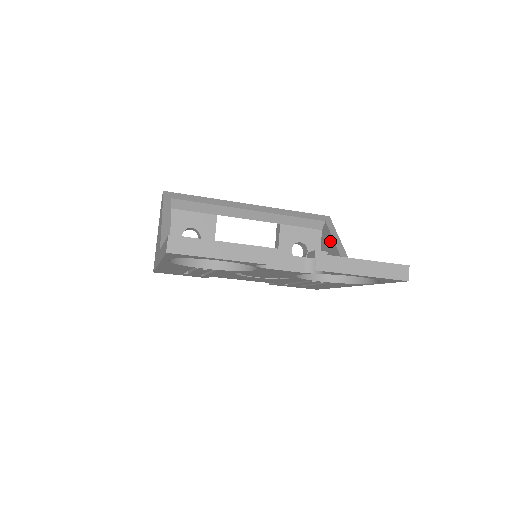
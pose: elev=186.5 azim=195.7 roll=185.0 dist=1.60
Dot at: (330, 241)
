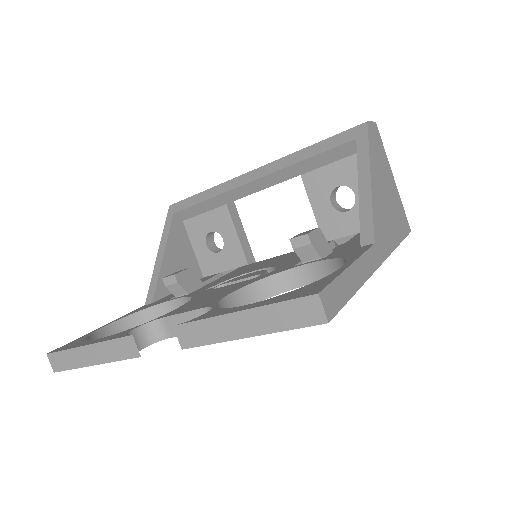
Dot at: occluded
